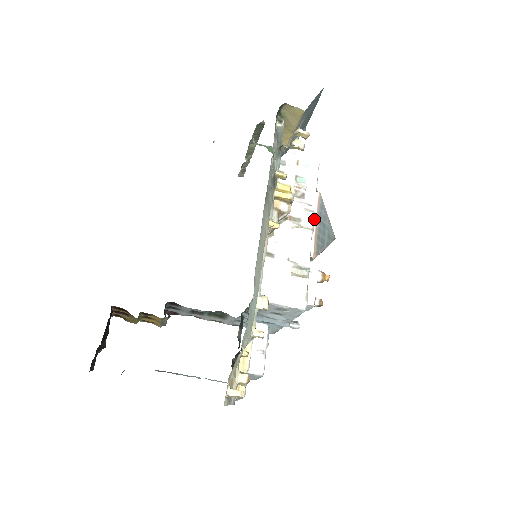
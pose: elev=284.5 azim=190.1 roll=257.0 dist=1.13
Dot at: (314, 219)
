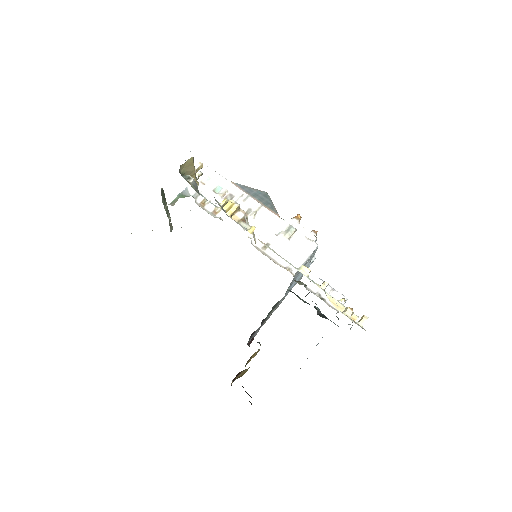
Dot at: occluded
